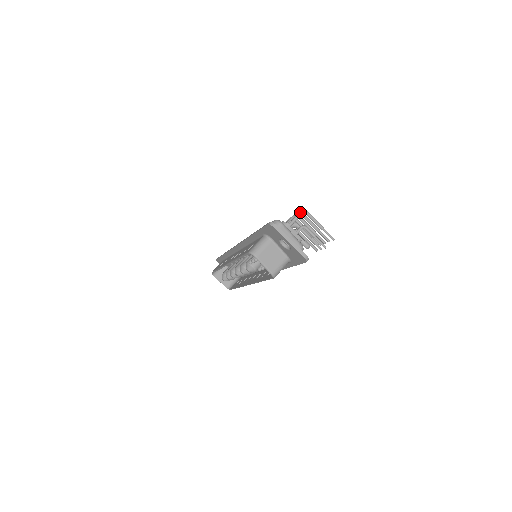
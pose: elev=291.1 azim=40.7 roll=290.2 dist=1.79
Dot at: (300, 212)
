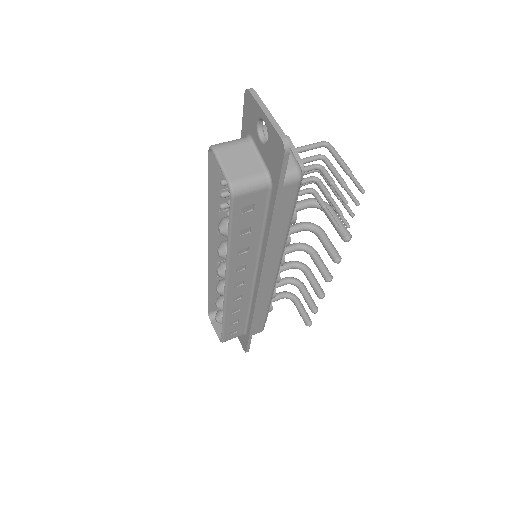
Dot at: occluded
